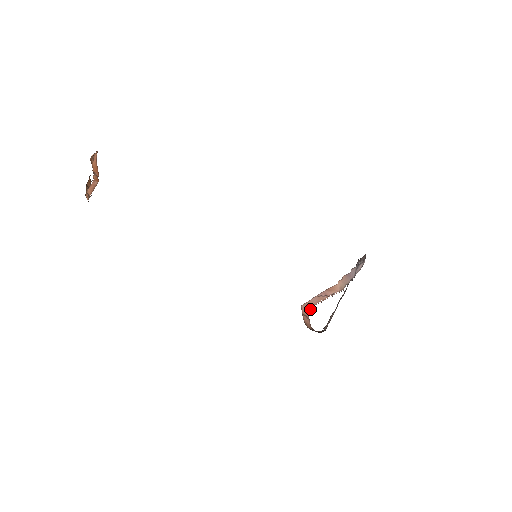
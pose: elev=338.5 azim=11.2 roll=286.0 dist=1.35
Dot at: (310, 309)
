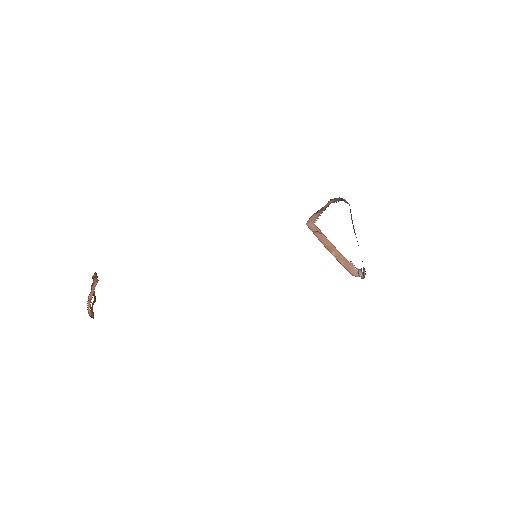
Dot at: occluded
